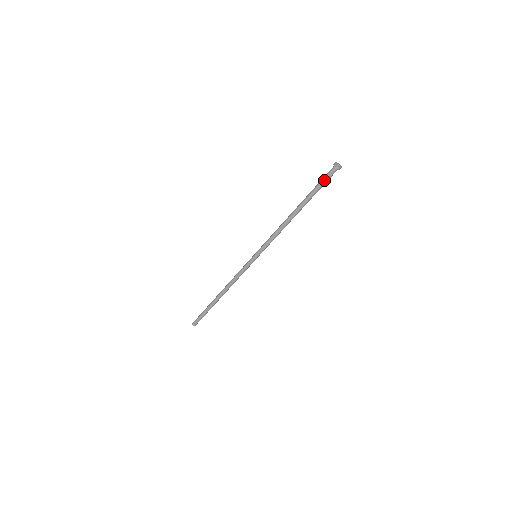
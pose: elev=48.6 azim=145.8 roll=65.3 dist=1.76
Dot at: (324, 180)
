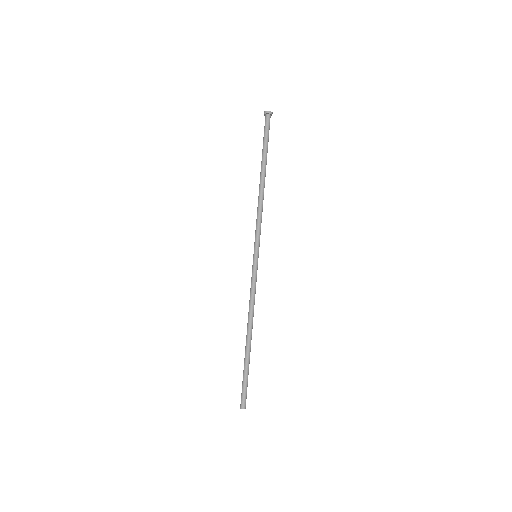
Dot at: (267, 132)
